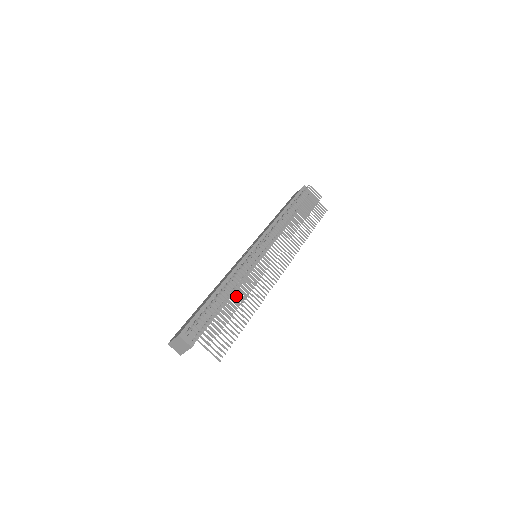
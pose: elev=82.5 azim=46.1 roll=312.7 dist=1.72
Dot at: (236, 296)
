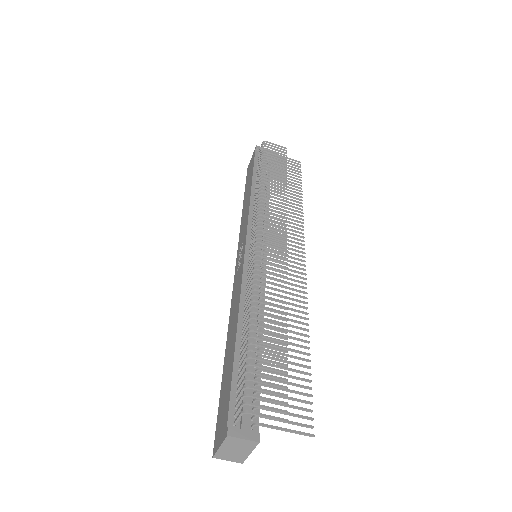
Dot at: (273, 321)
